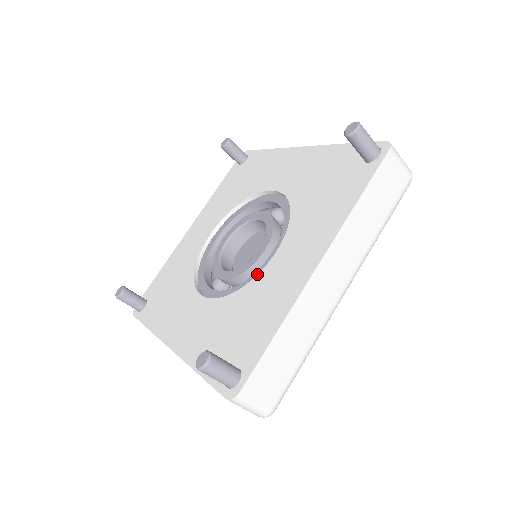
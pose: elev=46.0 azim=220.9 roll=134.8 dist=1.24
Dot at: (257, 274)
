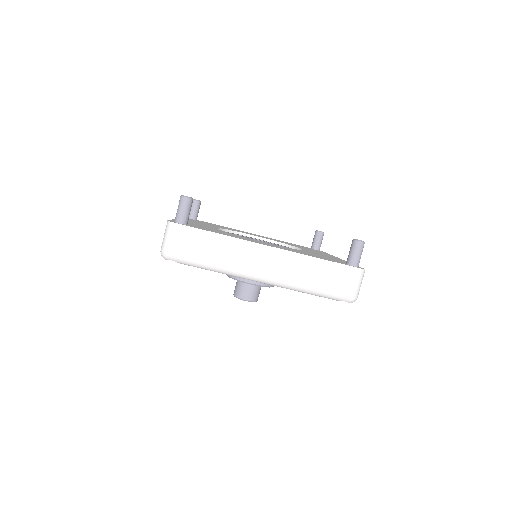
Dot at: occluded
